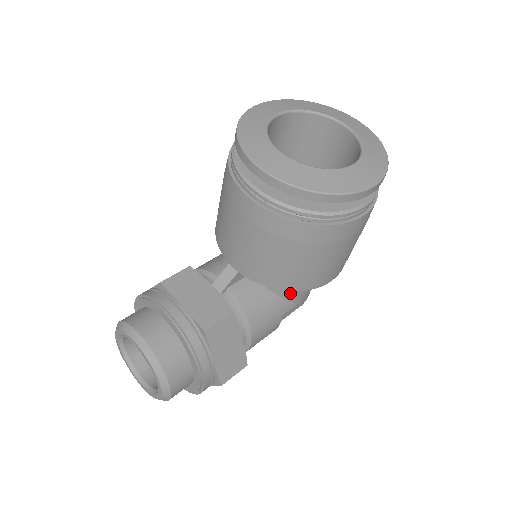
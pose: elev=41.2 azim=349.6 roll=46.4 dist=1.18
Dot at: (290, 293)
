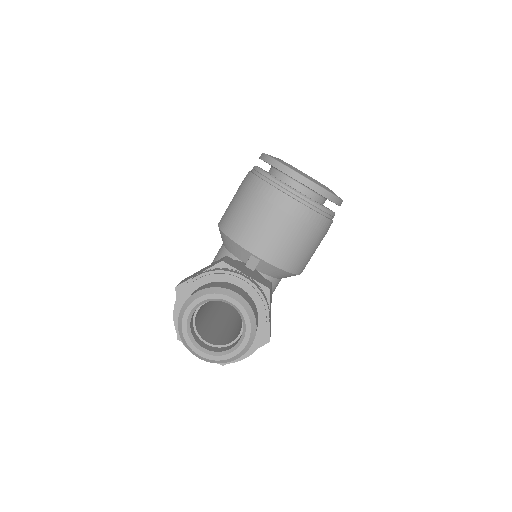
Dot at: (274, 285)
